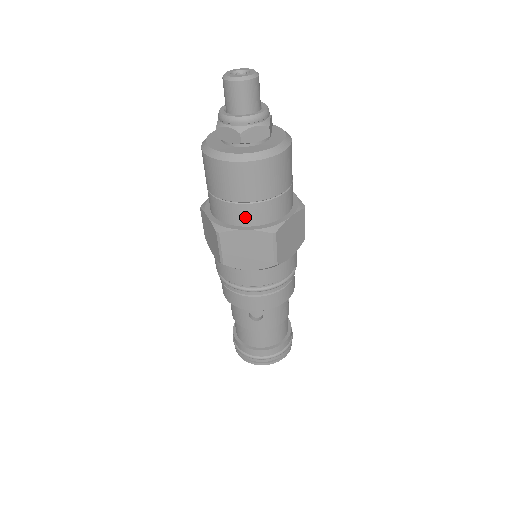
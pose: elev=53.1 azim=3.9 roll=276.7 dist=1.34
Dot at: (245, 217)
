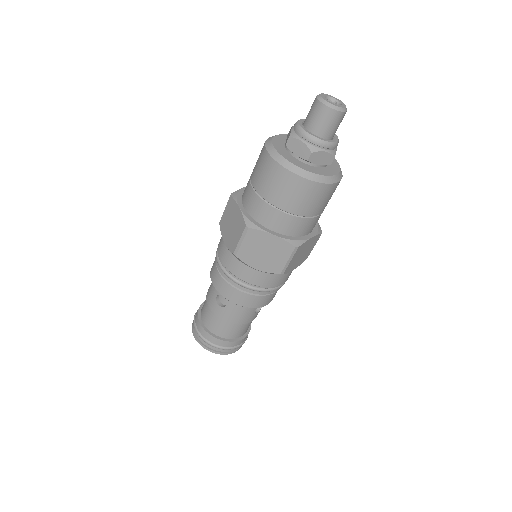
Dot at: (312, 226)
